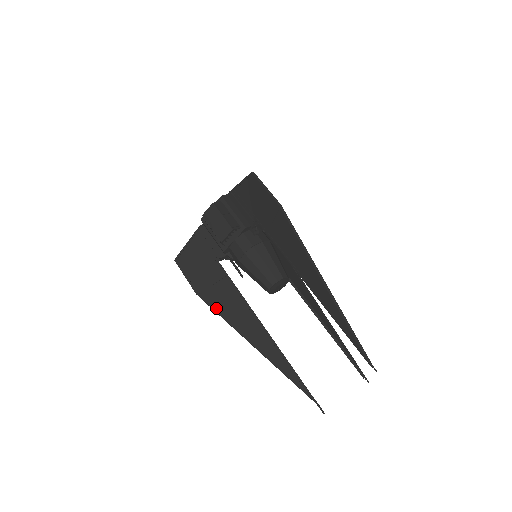
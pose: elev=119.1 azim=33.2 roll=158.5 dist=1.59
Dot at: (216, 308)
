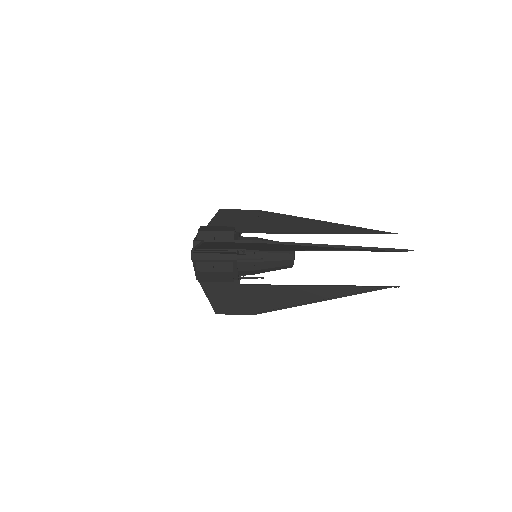
Dot at: (278, 242)
